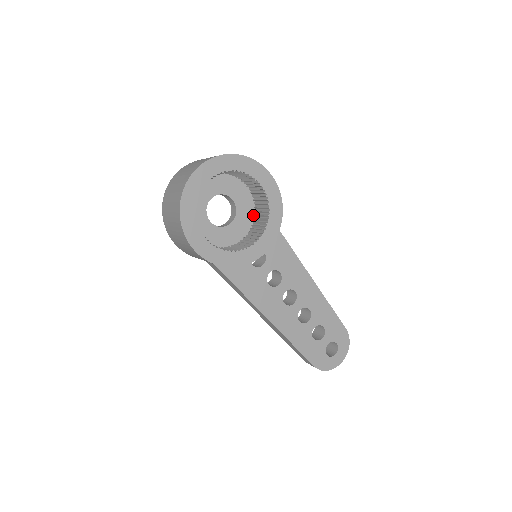
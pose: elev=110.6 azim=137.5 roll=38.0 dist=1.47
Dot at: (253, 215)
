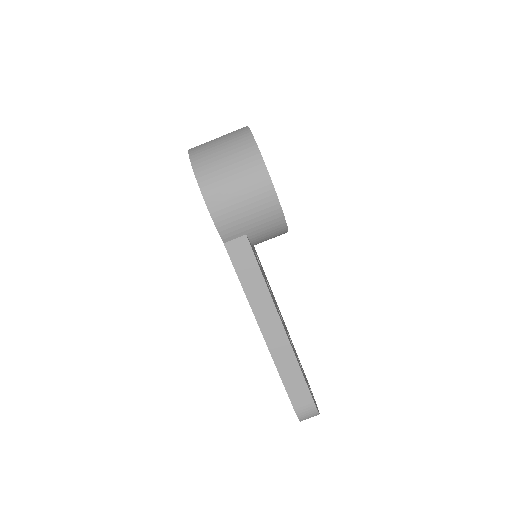
Dot at: occluded
